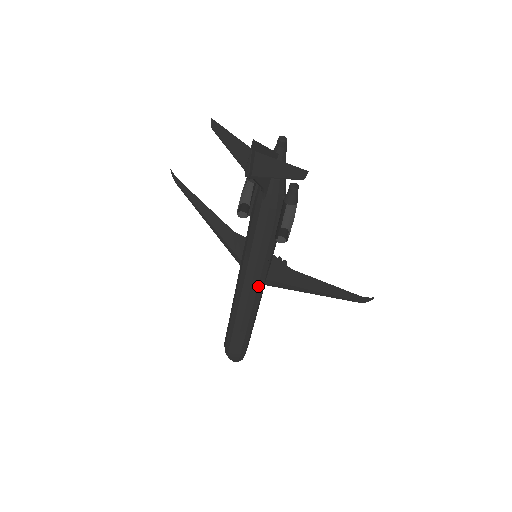
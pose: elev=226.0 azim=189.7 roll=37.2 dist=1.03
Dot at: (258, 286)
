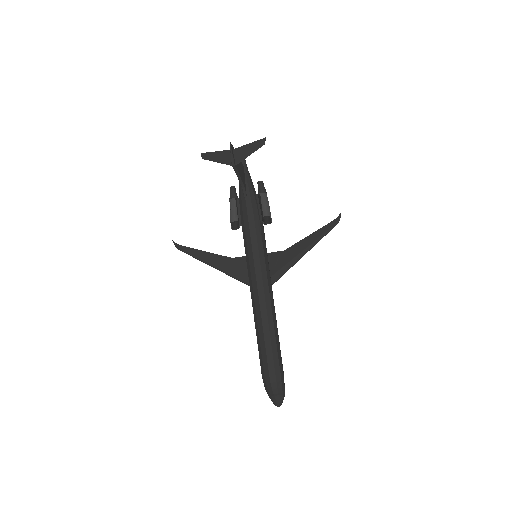
Dot at: (267, 279)
